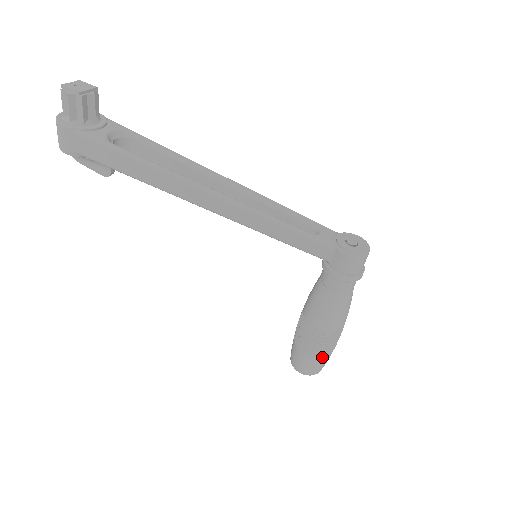
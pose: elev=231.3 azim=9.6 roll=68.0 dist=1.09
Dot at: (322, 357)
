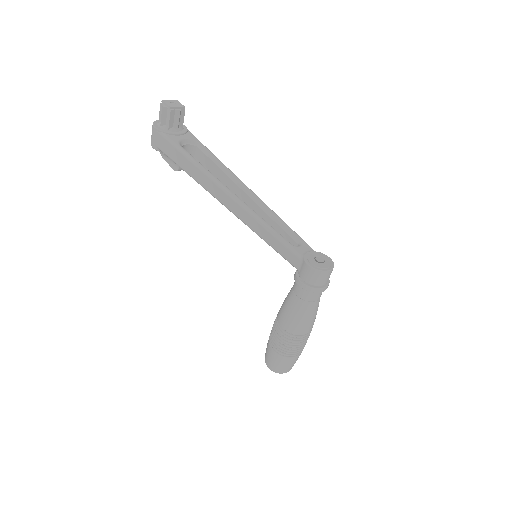
Dot at: (284, 356)
